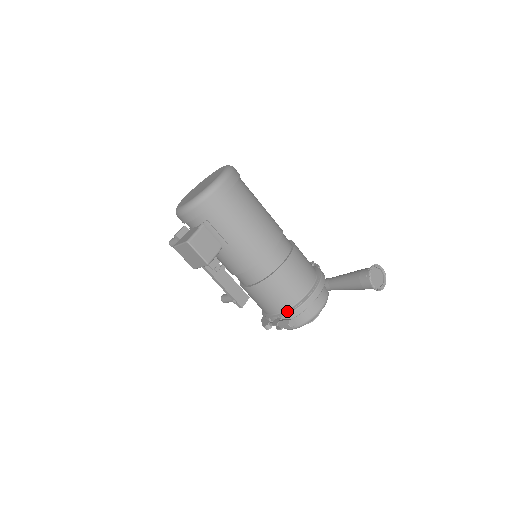
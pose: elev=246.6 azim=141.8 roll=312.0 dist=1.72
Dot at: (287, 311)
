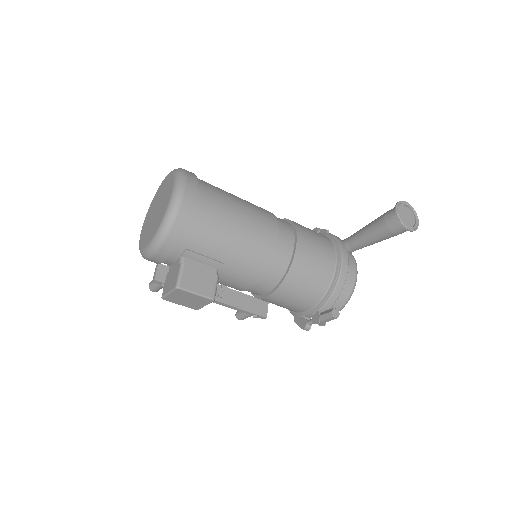
Dot at: (322, 301)
